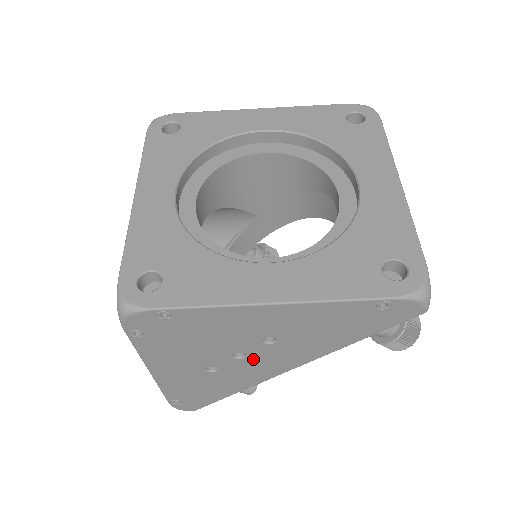
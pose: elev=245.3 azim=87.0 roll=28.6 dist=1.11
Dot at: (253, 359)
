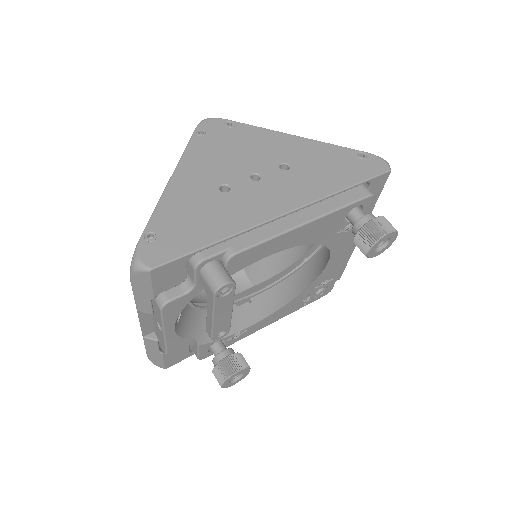
Dot at: (264, 185)
